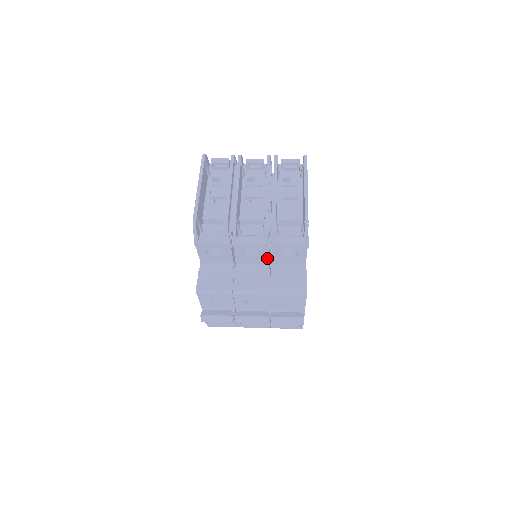
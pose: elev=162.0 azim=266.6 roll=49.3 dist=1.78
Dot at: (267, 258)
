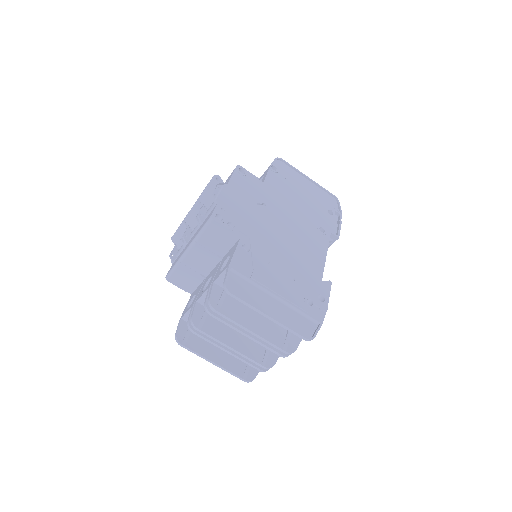
Dot at: occluded
